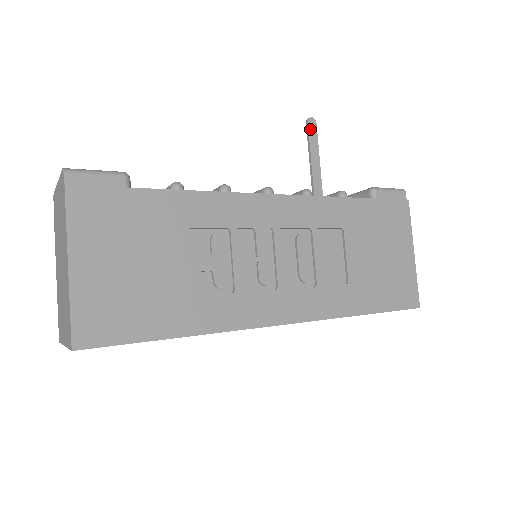
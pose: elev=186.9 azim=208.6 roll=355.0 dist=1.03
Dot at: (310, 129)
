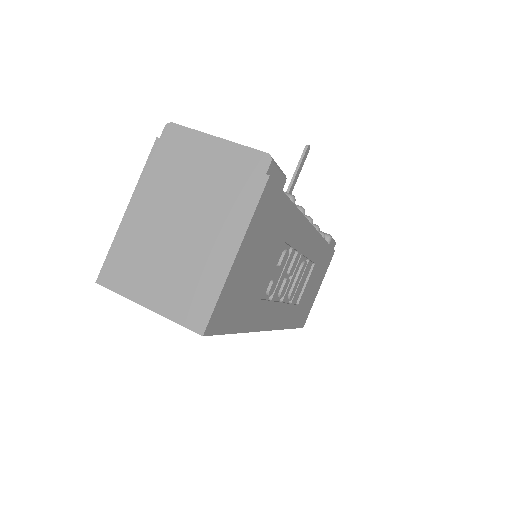
Dot at: (305, 155)
